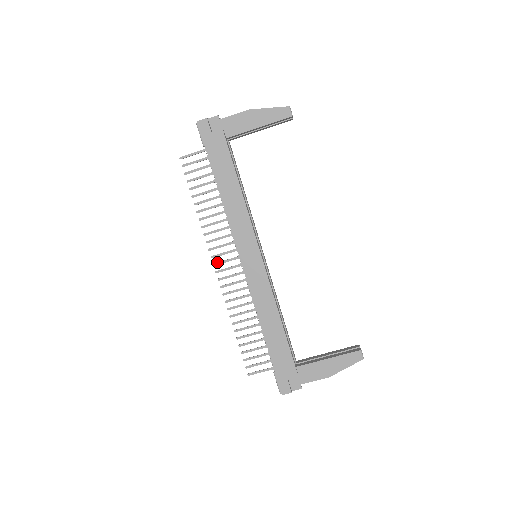
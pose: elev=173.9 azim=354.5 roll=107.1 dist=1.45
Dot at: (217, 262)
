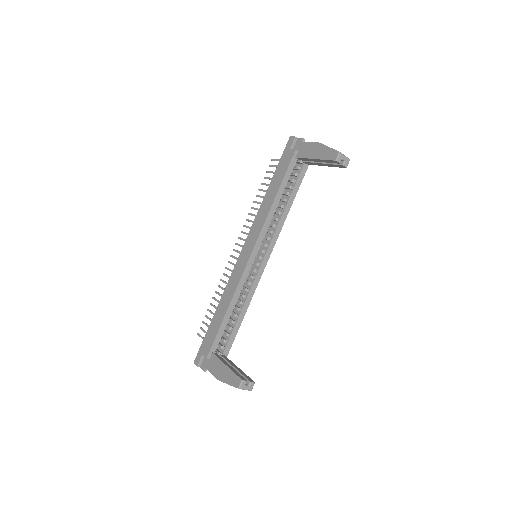
Dot at: occluded
